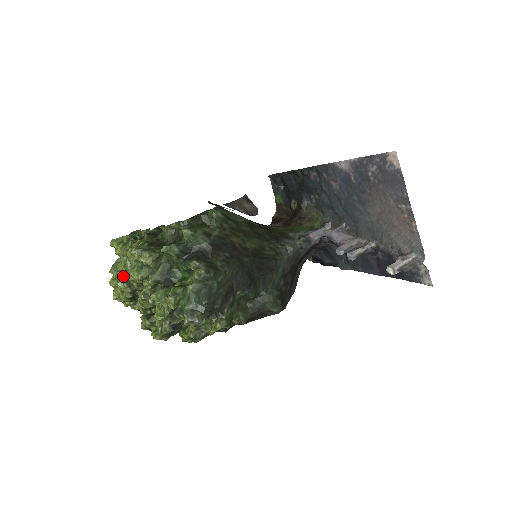
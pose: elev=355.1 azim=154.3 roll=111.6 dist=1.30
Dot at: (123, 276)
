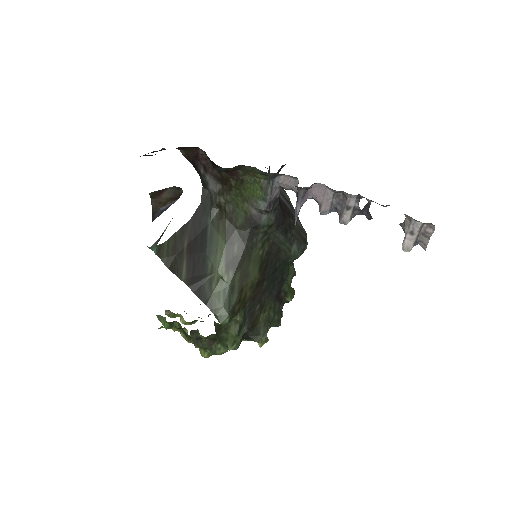
Dot at: occluded
